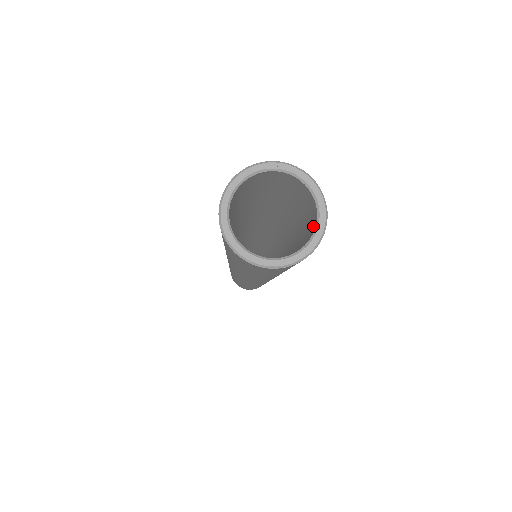
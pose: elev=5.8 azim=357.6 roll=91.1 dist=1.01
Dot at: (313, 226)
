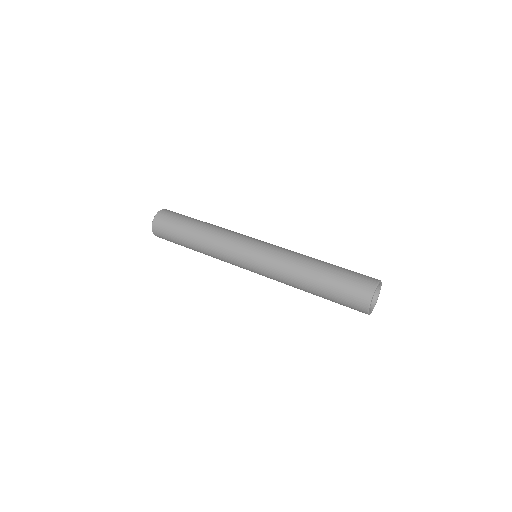
Dot at: occluded
